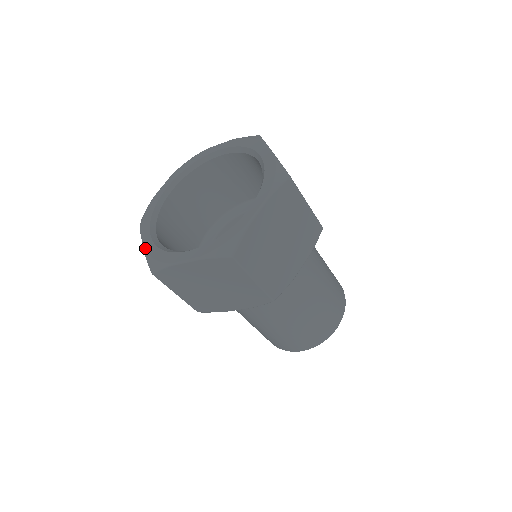
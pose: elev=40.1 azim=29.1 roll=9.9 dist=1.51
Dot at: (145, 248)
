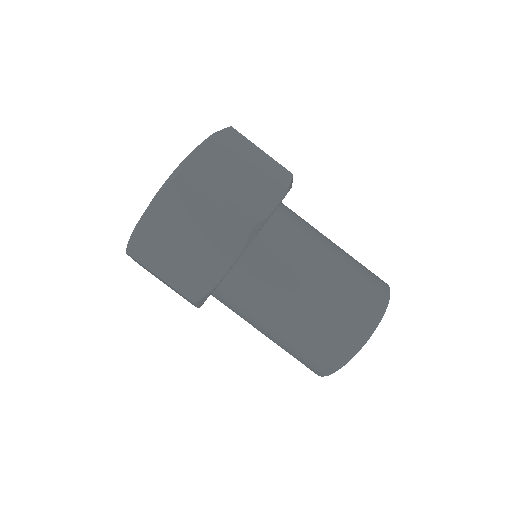
Dot at: (155, 195)
